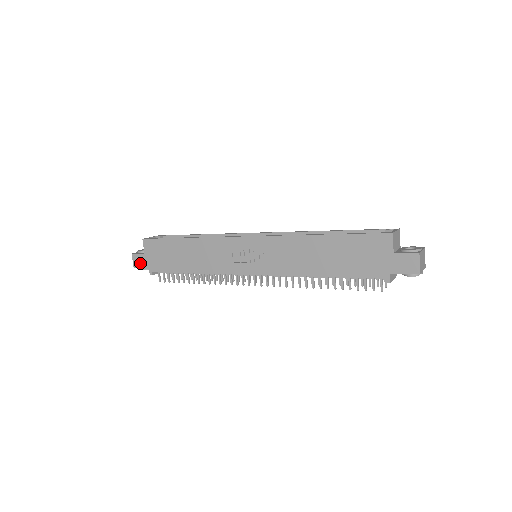
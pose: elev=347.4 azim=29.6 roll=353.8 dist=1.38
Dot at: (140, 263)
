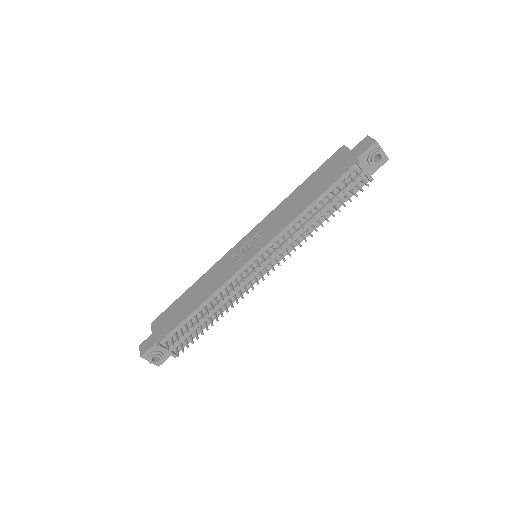
Dot at: (147, 346)
